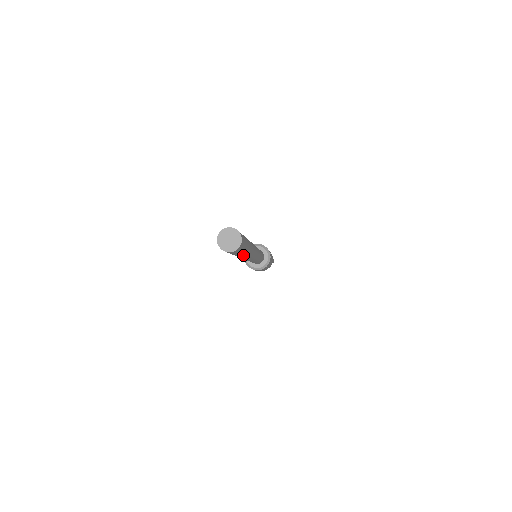
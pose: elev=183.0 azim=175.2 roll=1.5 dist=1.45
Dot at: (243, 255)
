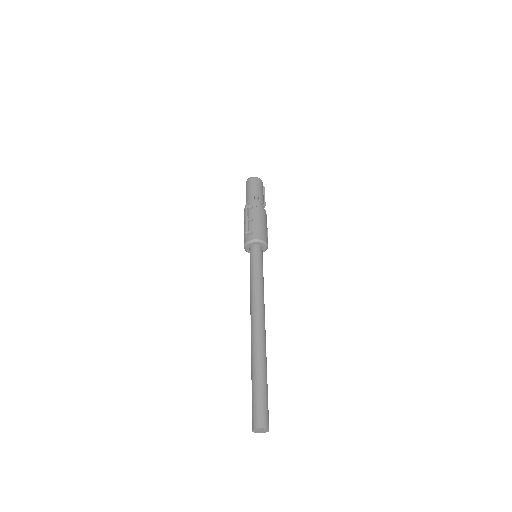
Dot at: occluded
